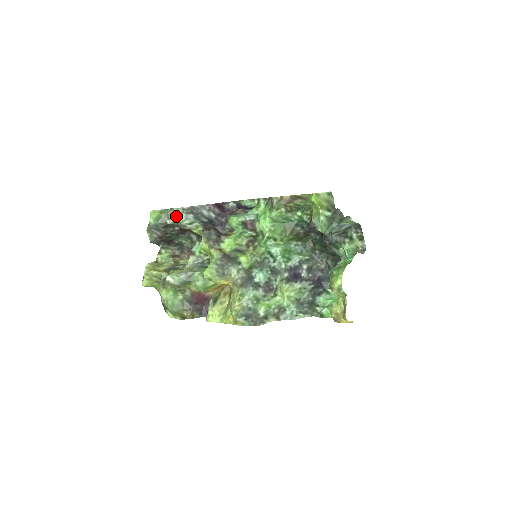
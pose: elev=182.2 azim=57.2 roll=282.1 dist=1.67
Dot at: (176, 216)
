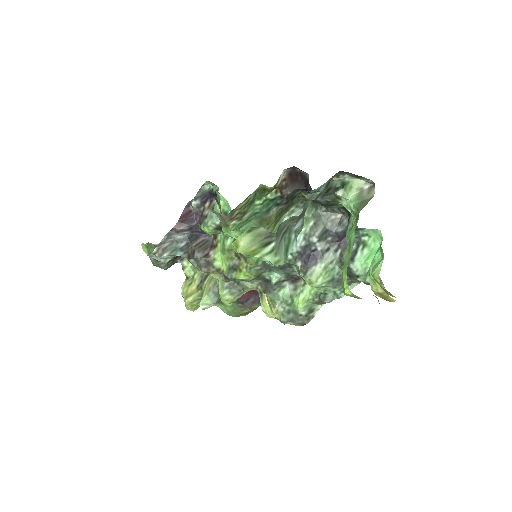
Dot at: occluded
